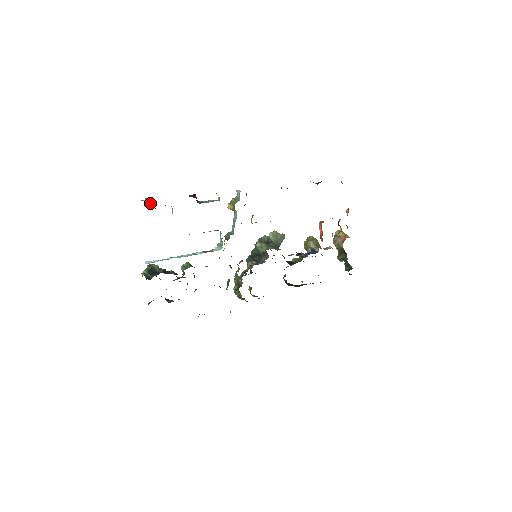
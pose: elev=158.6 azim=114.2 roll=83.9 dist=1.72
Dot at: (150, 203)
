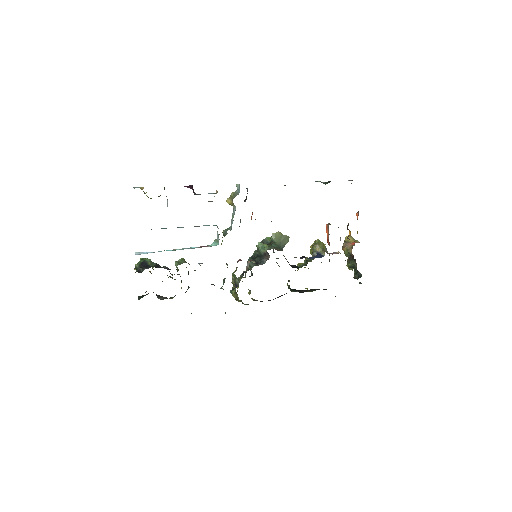
Dot at: (144, 192)
